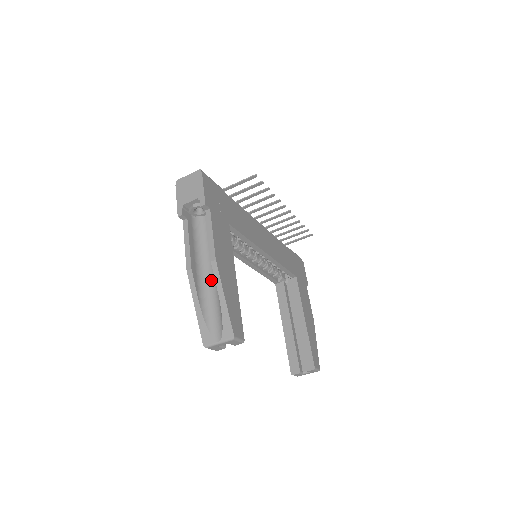
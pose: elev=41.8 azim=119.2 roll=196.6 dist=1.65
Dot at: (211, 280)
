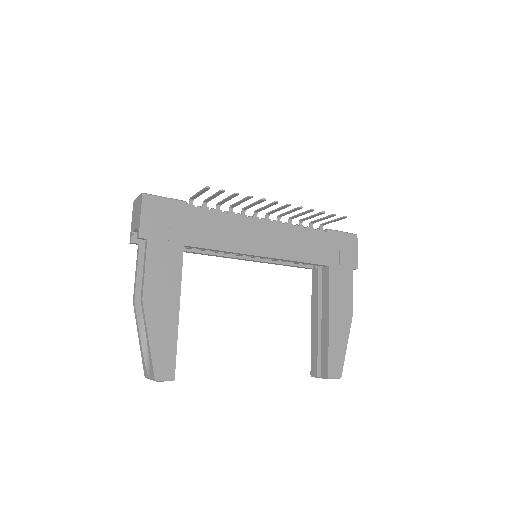
Dot at: occluded
